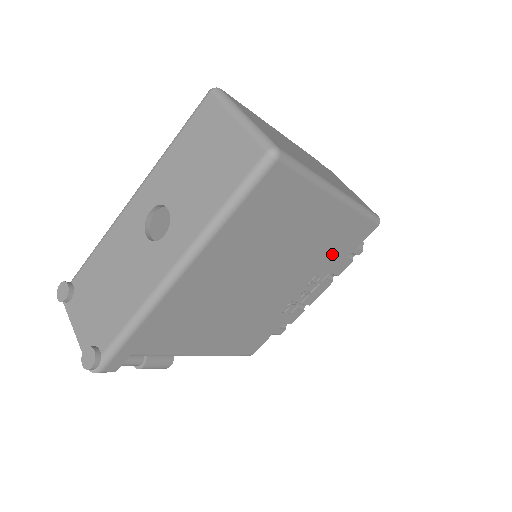
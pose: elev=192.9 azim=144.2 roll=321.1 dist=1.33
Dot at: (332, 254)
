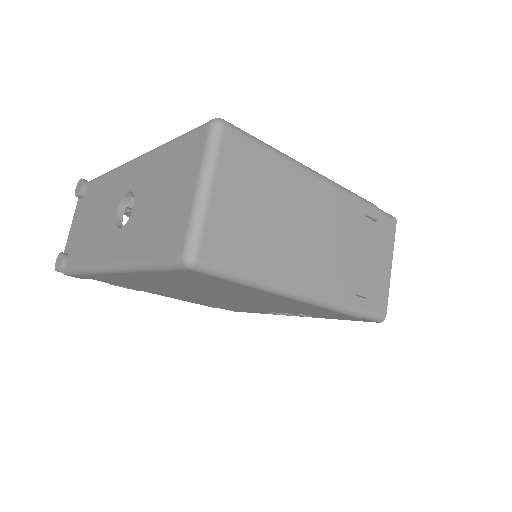
Dot at: (310, 314)
